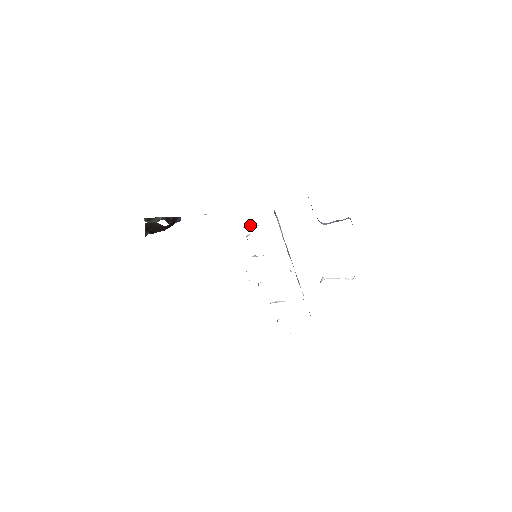
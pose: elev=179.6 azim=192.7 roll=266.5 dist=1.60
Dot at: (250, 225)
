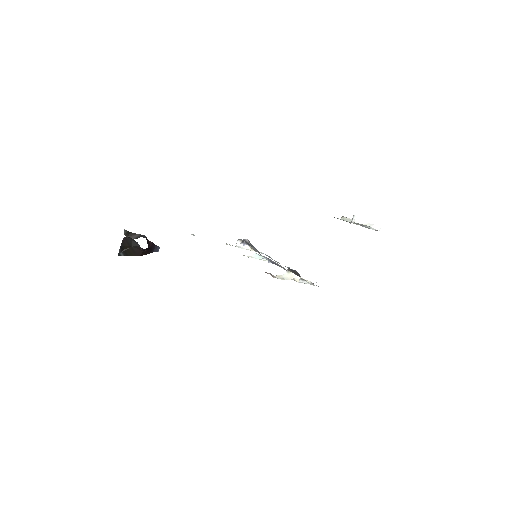
Dot at: (241, 246)
